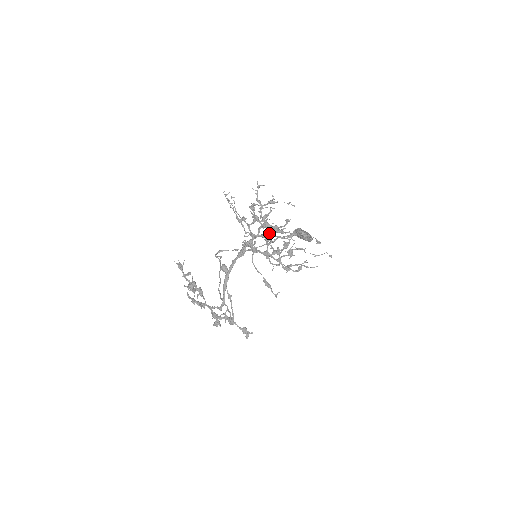
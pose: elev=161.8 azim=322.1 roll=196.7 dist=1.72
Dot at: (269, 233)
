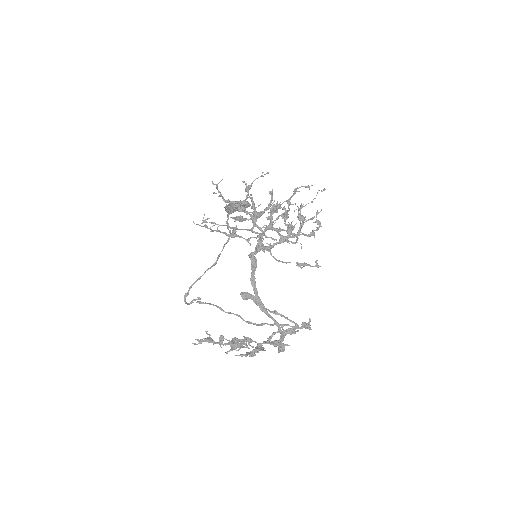
Dot at: (272, 218)
